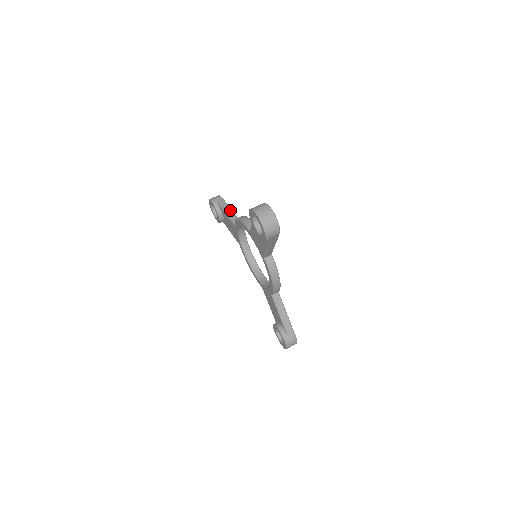
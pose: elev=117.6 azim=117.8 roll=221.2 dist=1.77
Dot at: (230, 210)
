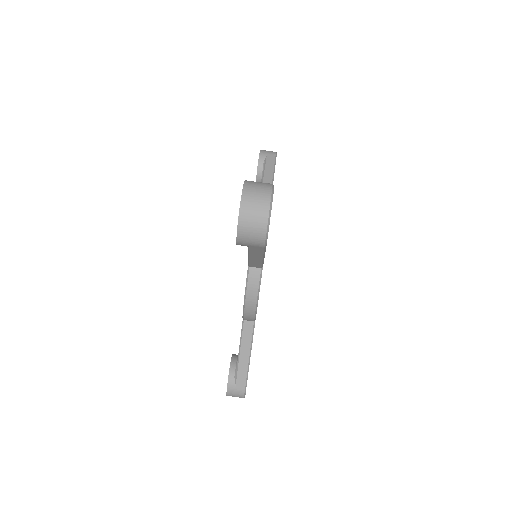
Dot at: (271, 177)
